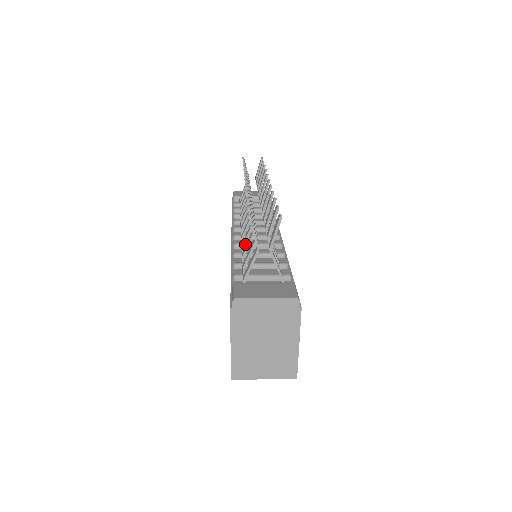
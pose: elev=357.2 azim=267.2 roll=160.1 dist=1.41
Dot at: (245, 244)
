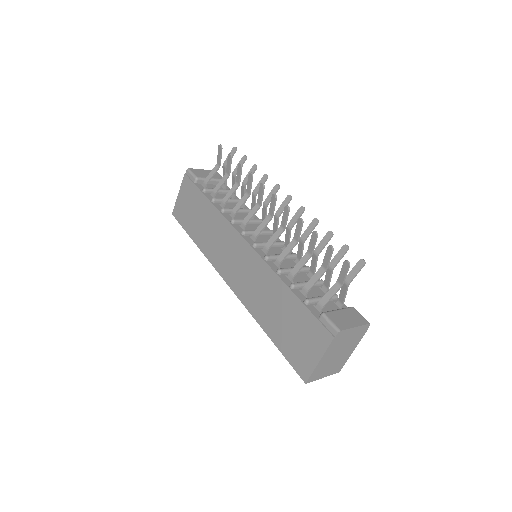
Dot at: (275, 256)
